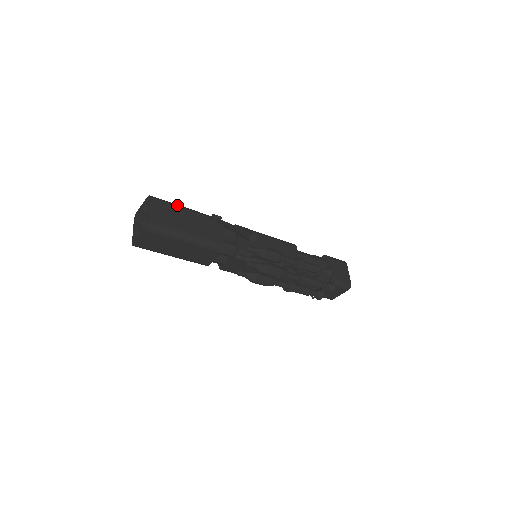
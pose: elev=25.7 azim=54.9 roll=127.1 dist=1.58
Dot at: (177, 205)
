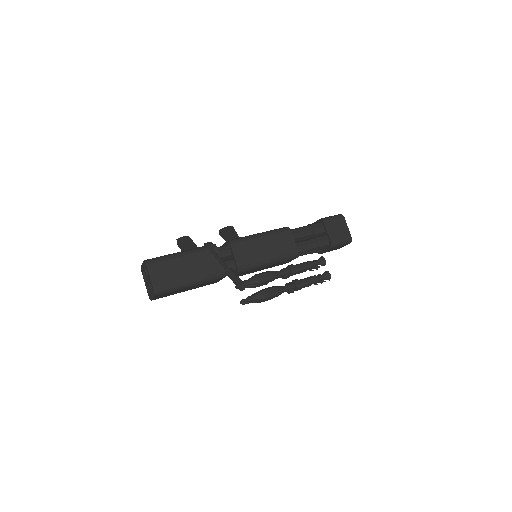
Dot at: (171, 256)
